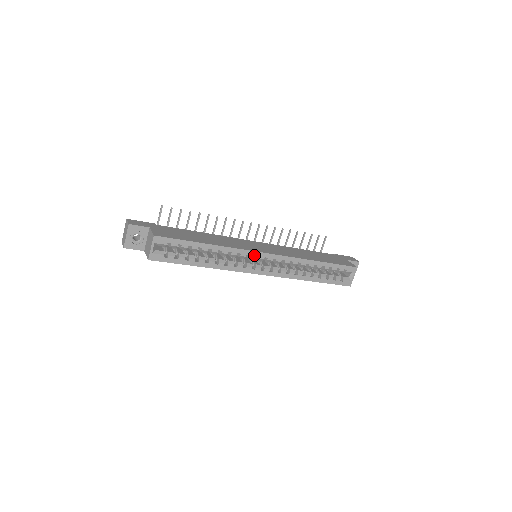
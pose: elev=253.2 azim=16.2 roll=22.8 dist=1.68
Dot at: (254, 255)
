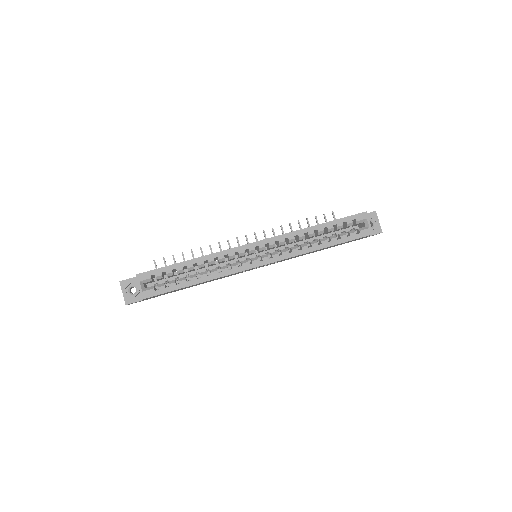
Dot at: (242, 250)
